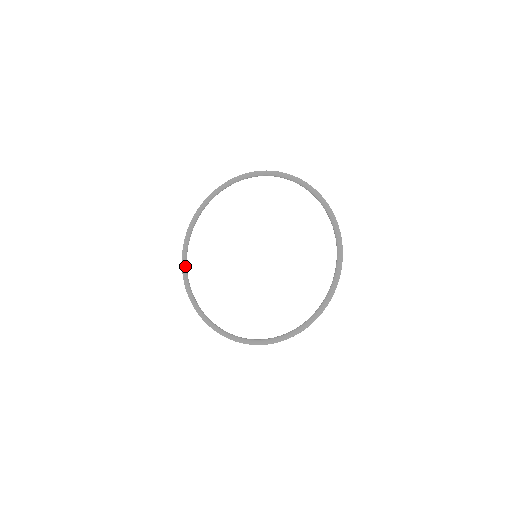
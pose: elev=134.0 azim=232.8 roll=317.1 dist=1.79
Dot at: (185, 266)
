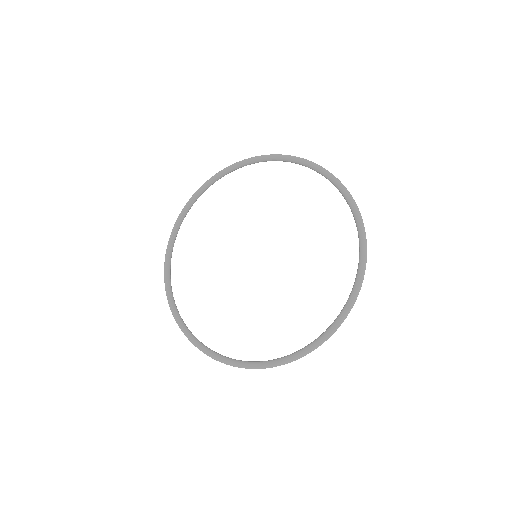
Dot at: (178, 316)
